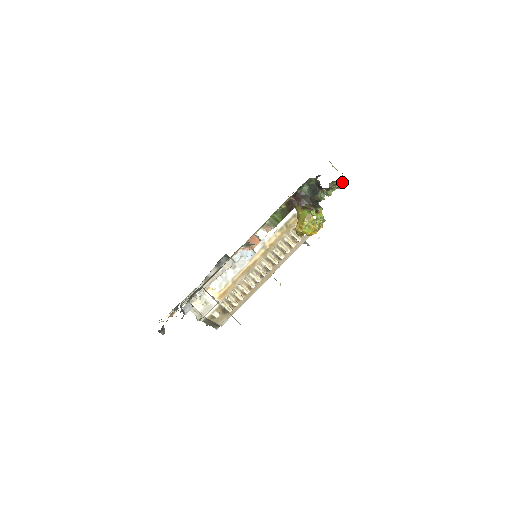
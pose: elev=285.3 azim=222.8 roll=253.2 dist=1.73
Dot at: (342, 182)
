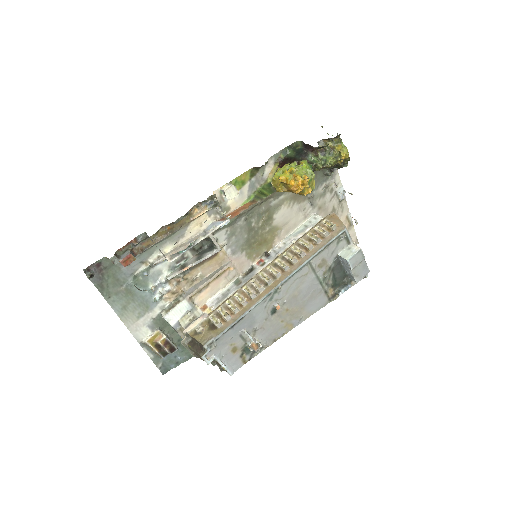
Dot at: (341, 144)
